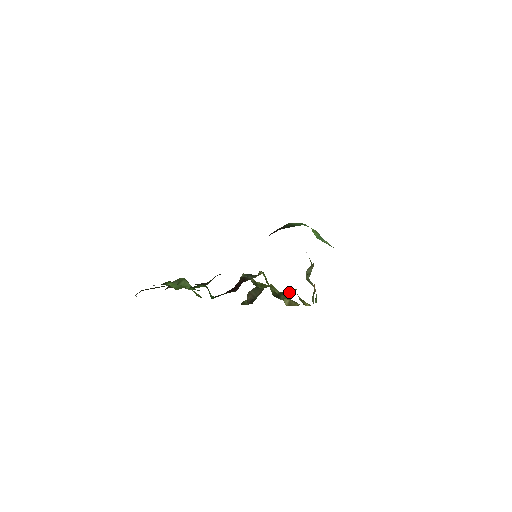
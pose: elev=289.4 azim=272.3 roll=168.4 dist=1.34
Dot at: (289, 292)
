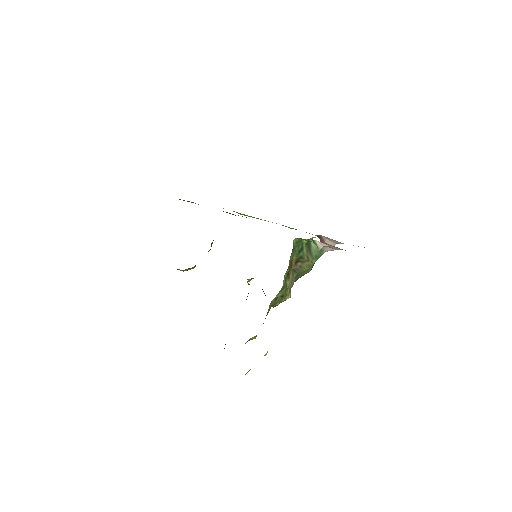
Dot at: occluded
